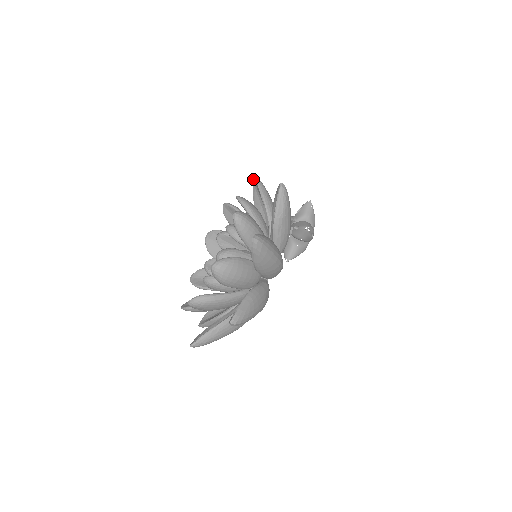
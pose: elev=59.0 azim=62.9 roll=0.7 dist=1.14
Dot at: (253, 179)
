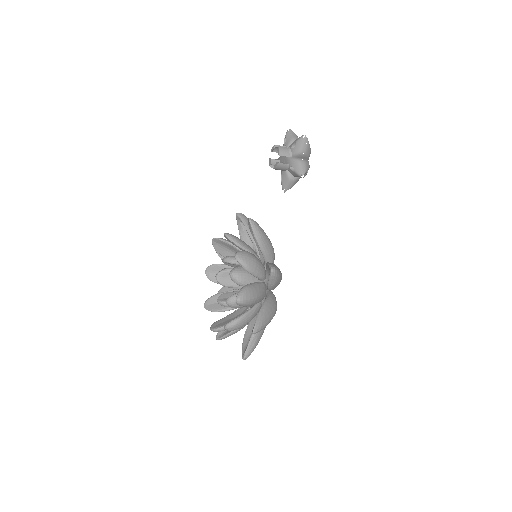
Dot at: occluded
